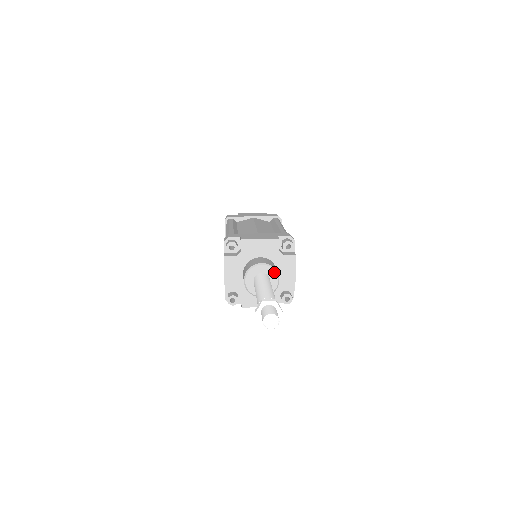
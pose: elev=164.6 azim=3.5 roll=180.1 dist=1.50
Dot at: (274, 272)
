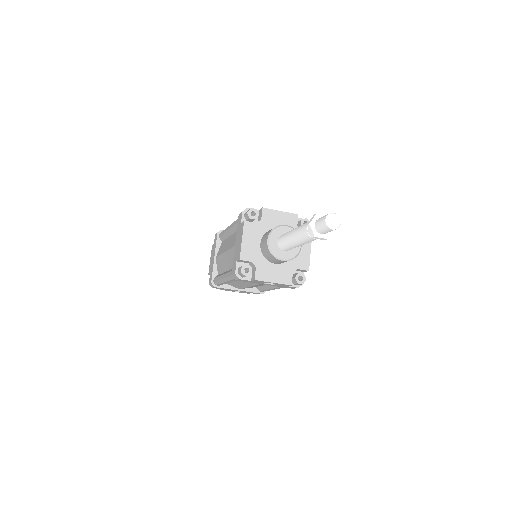
Dot at: occluded
